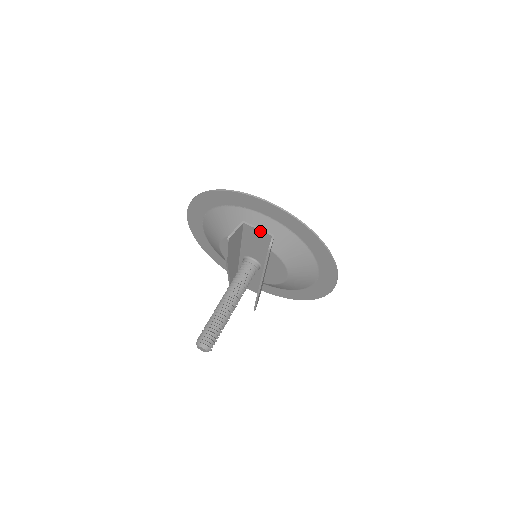
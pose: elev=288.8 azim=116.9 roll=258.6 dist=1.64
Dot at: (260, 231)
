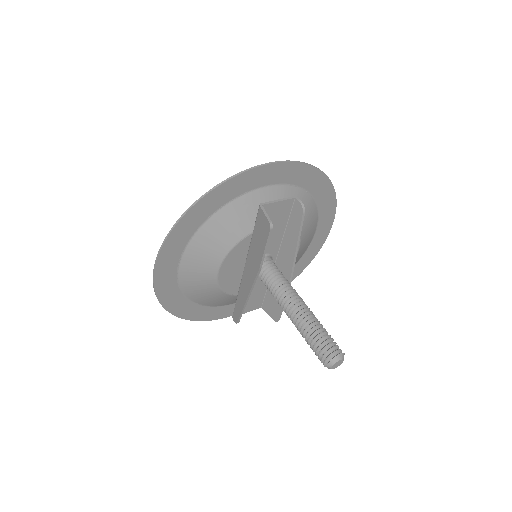
Dot at: (281, 202)
